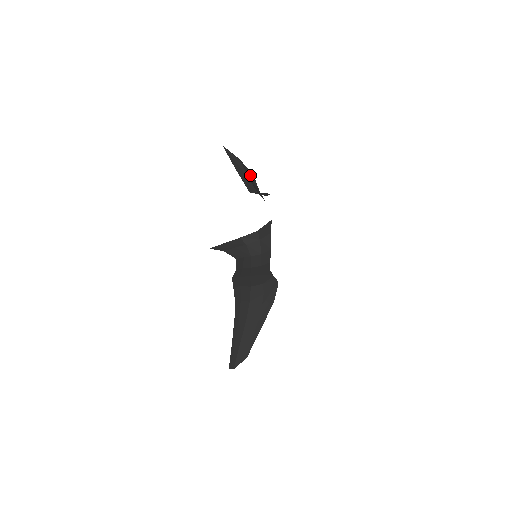
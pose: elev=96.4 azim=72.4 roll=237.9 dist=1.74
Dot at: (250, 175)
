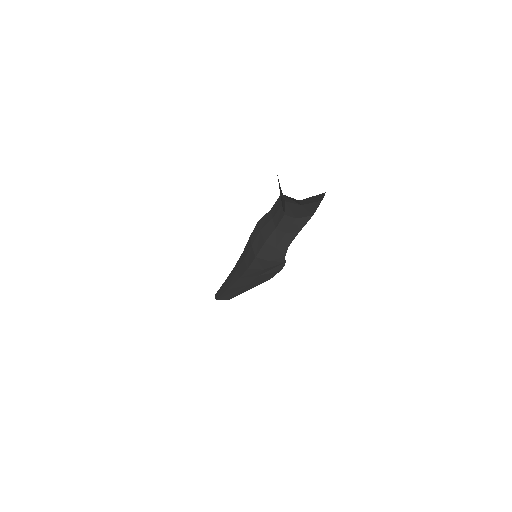
Dot at: occluded
